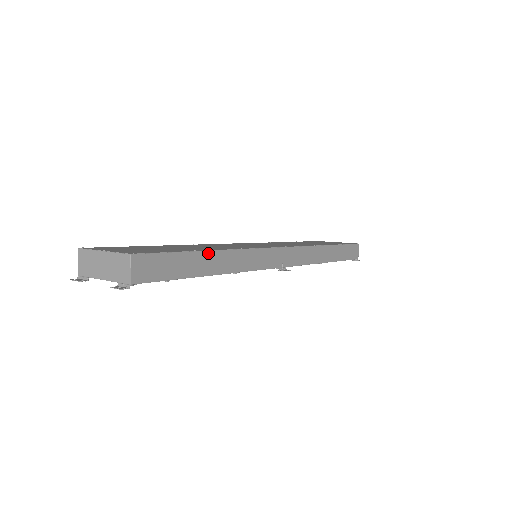
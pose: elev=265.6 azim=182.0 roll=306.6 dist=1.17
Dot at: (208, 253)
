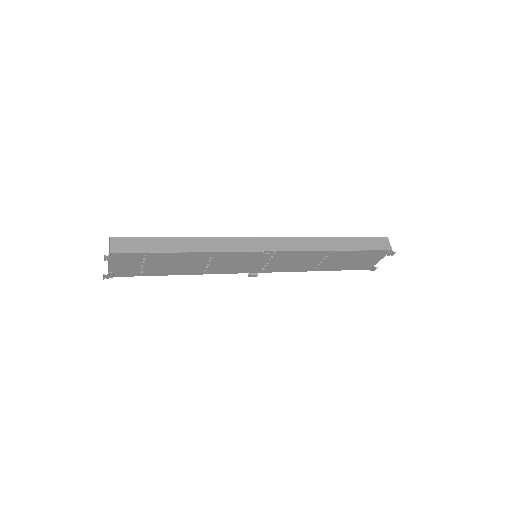
Dot at: (178, 238)
